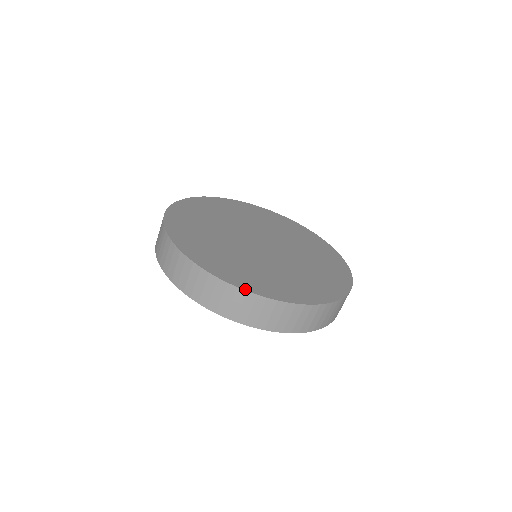
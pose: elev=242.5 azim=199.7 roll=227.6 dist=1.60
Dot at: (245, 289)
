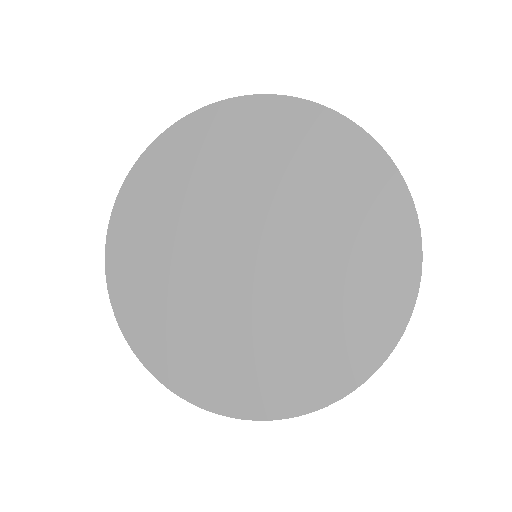
Dot at: (309, 411)
